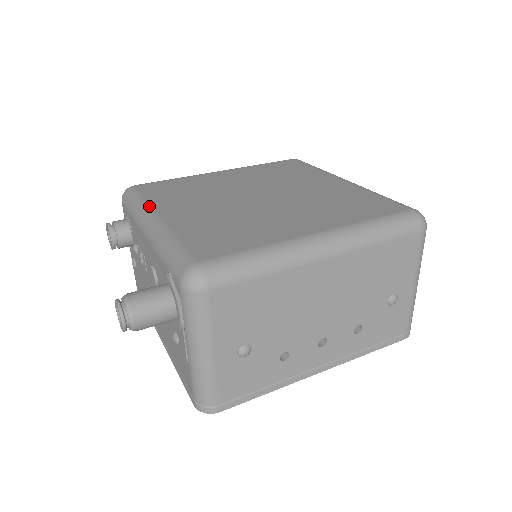
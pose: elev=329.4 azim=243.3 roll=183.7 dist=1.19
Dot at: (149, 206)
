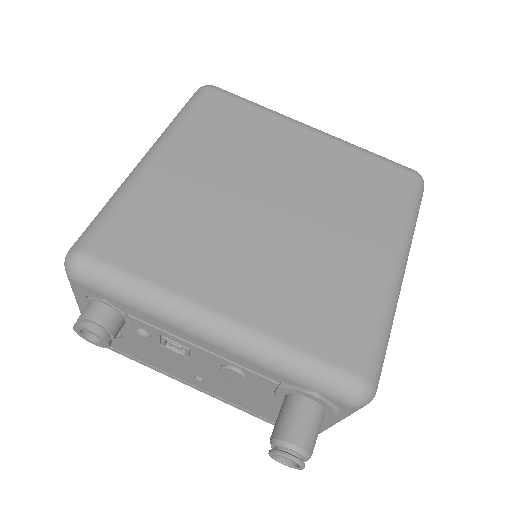
Dot at: (178, 297)
